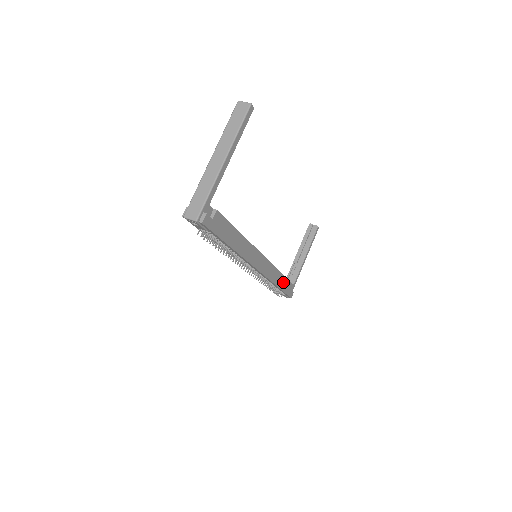
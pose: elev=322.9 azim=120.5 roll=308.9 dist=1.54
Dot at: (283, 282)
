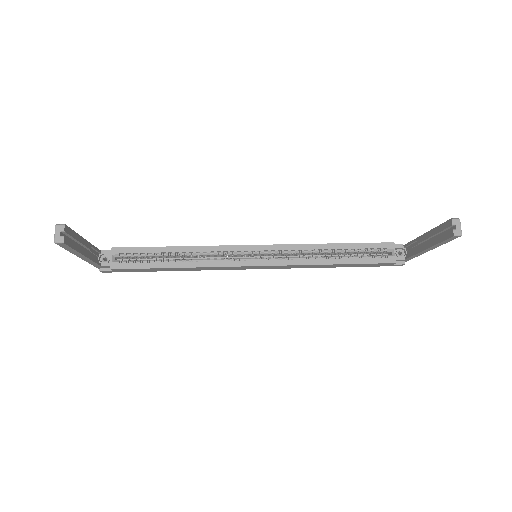
Dot at: (349, 265)
